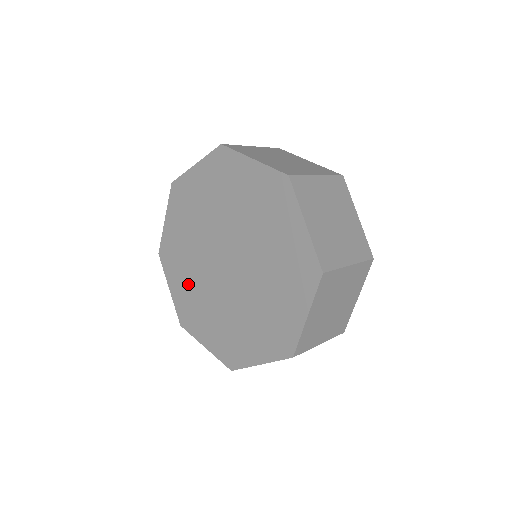
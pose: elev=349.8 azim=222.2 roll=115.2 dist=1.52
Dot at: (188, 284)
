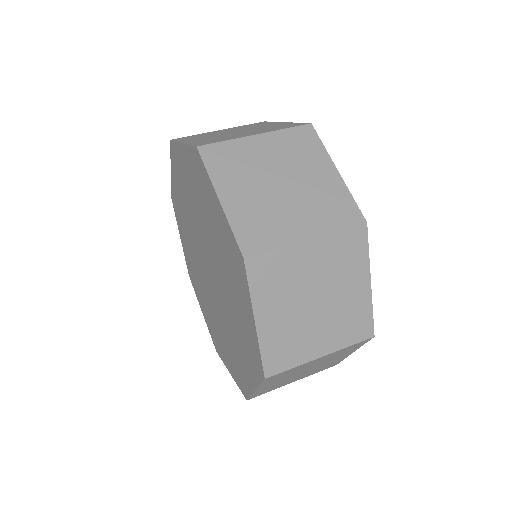
Dot at: (183, 206)
